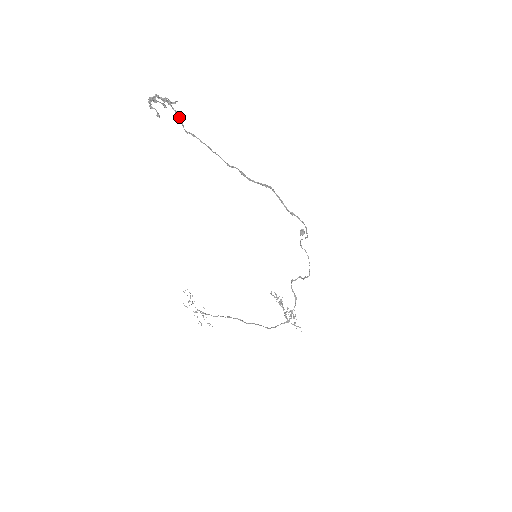
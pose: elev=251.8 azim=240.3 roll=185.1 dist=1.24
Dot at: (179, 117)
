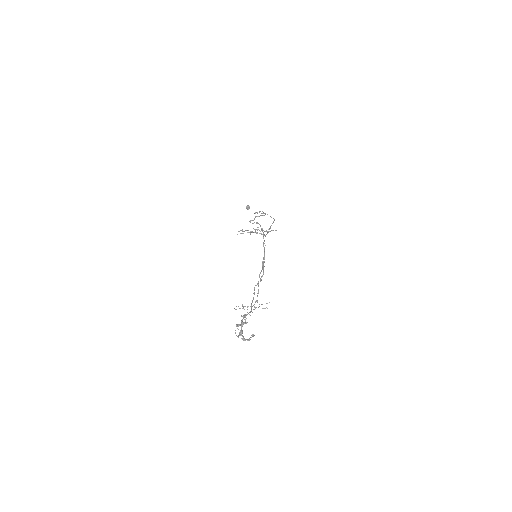
Dot at: occluded
